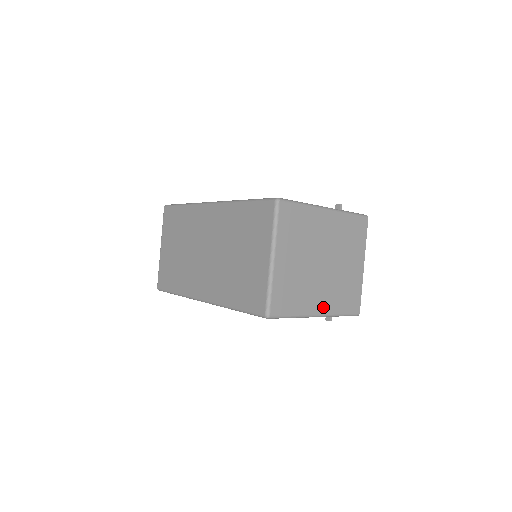
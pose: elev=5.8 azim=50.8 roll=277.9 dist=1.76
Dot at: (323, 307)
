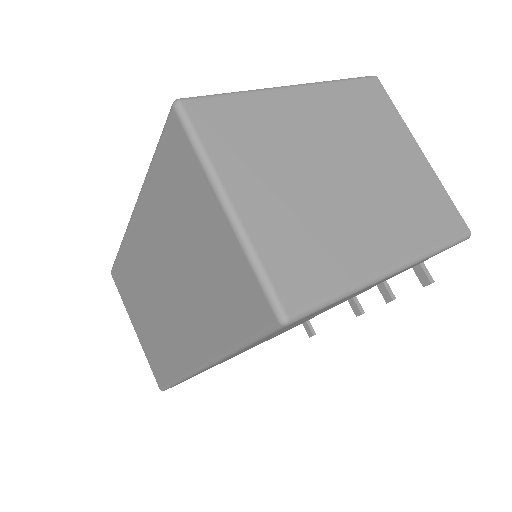
Dot at: (393, 250)
